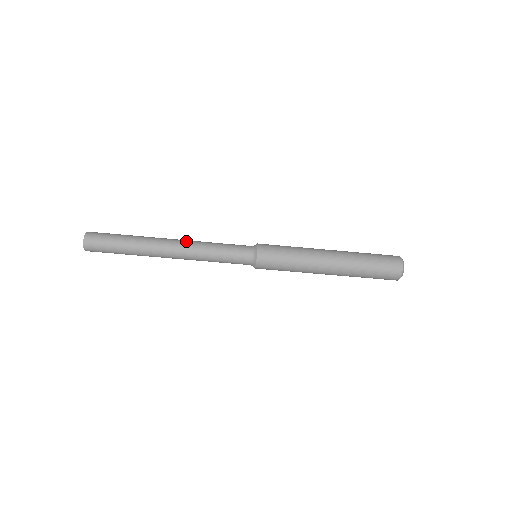
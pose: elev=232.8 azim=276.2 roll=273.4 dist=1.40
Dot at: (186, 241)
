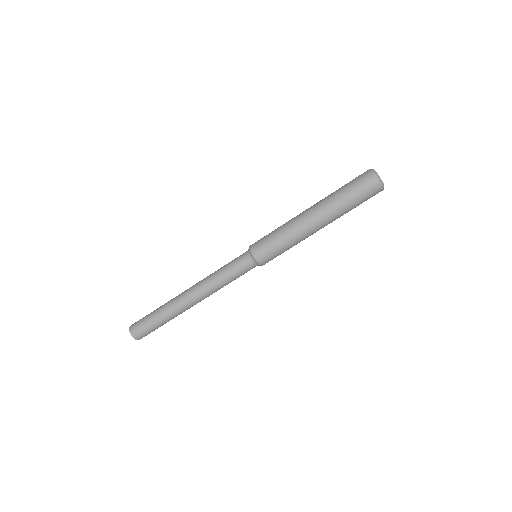
Dot at: (198, 283)
